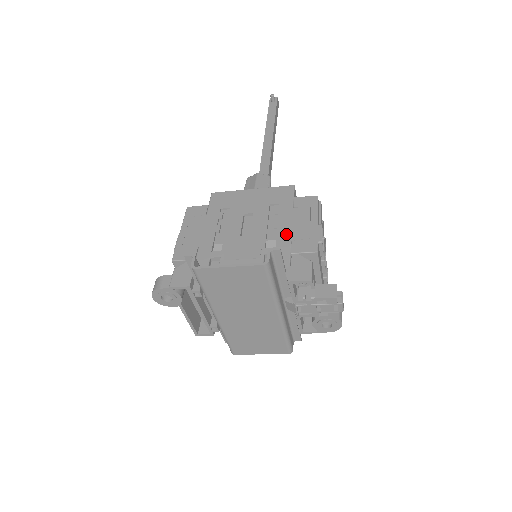
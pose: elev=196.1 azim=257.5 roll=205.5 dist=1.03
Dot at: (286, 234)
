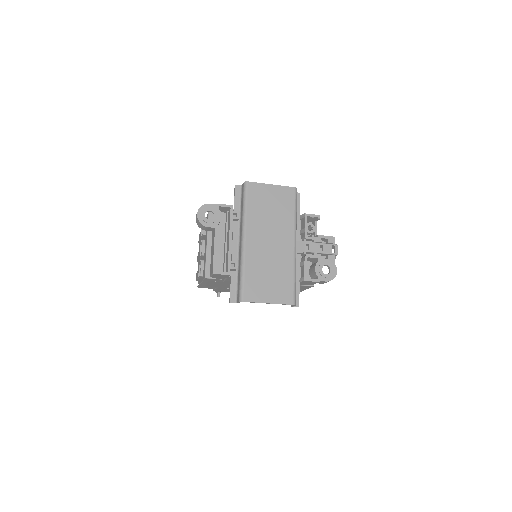
Dot at: occluded
